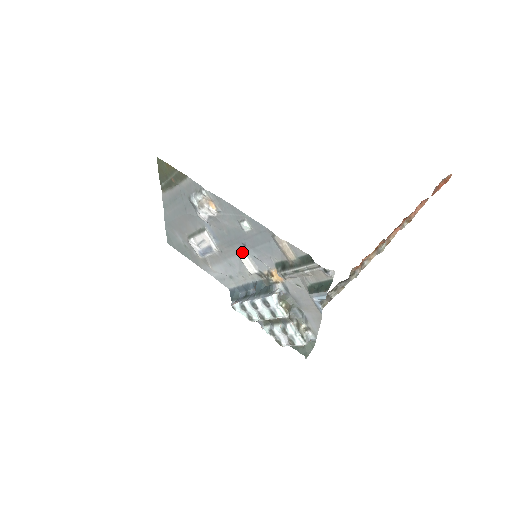
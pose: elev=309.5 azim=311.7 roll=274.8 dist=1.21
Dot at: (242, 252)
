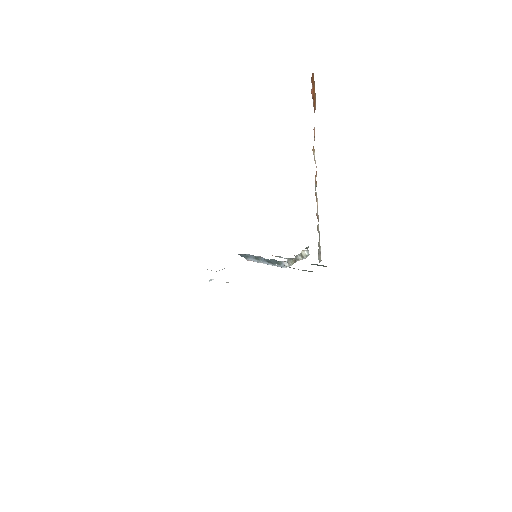
Dot at: occluded
